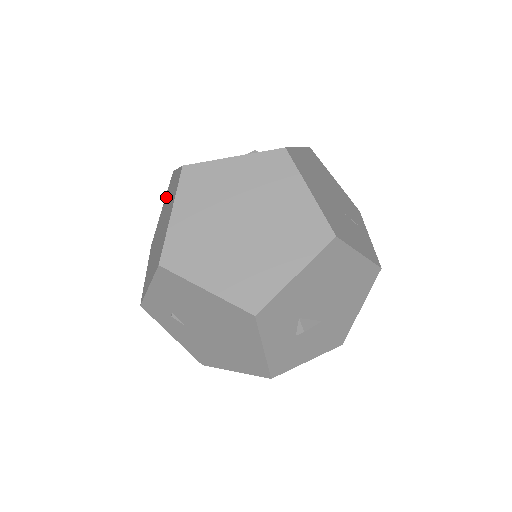
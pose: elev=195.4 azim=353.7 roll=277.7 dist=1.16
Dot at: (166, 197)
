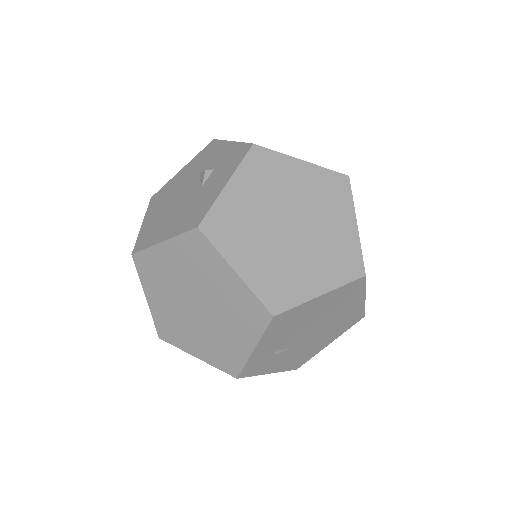
Dot at: (150, 281)
